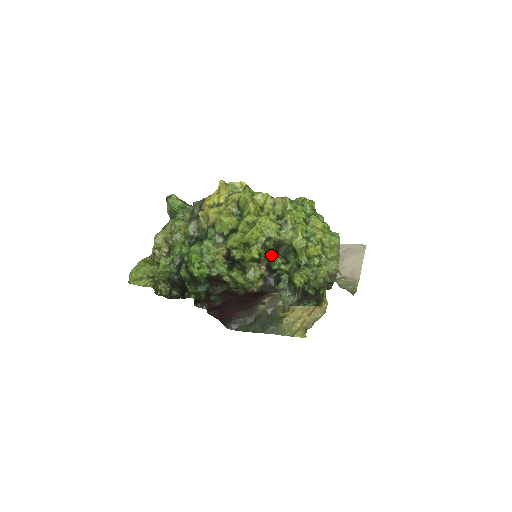
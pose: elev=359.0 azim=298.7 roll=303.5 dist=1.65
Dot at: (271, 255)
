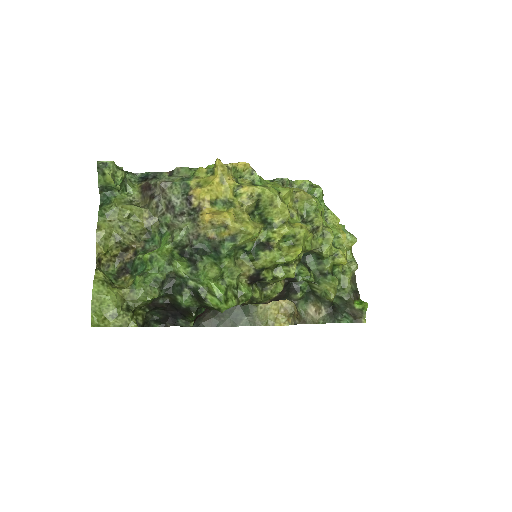
Dot at: occluded
